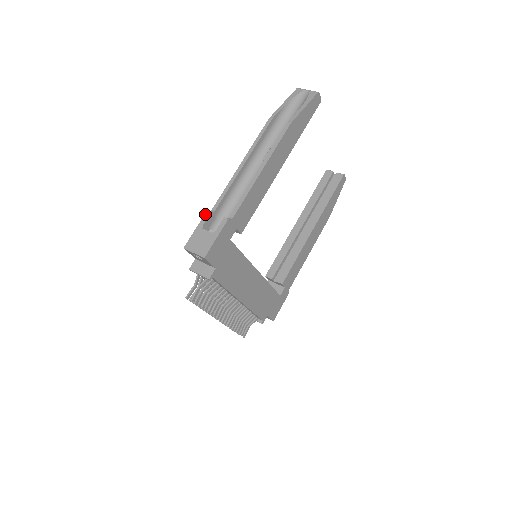
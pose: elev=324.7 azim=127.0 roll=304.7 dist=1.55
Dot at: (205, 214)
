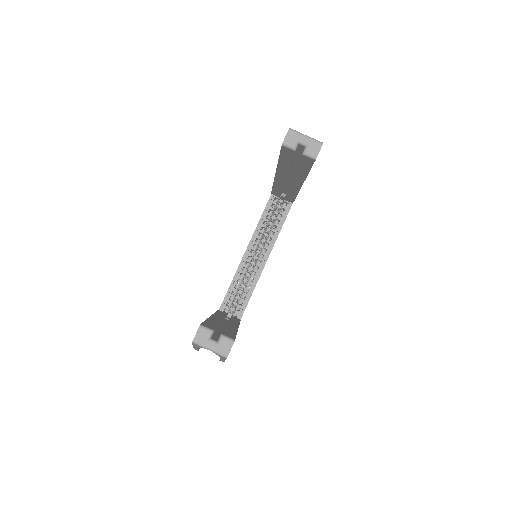
Dot at: occluded
